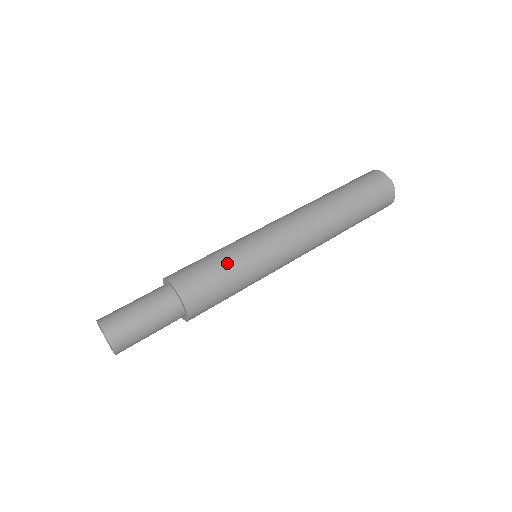
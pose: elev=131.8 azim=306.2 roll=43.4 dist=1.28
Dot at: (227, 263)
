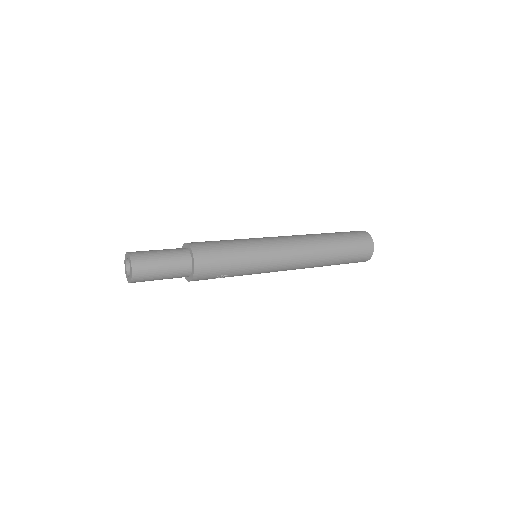
Dot at: (233, 244)
